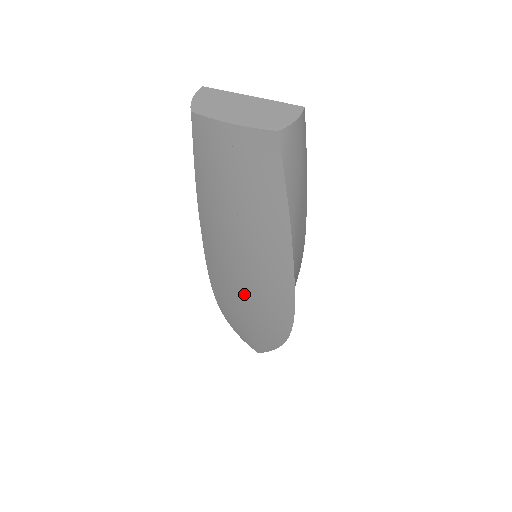
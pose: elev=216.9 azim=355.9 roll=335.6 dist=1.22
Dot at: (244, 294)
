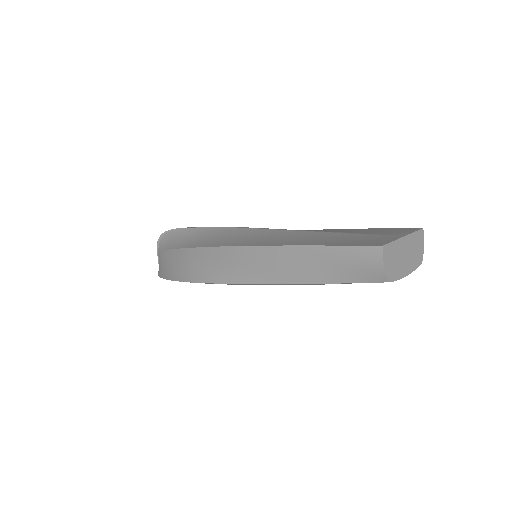
Dot at: occluded
